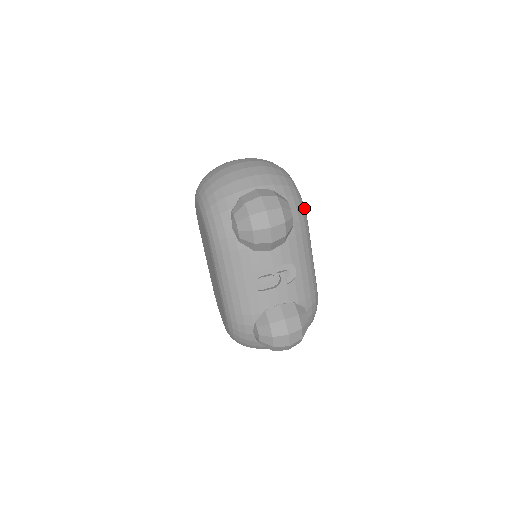
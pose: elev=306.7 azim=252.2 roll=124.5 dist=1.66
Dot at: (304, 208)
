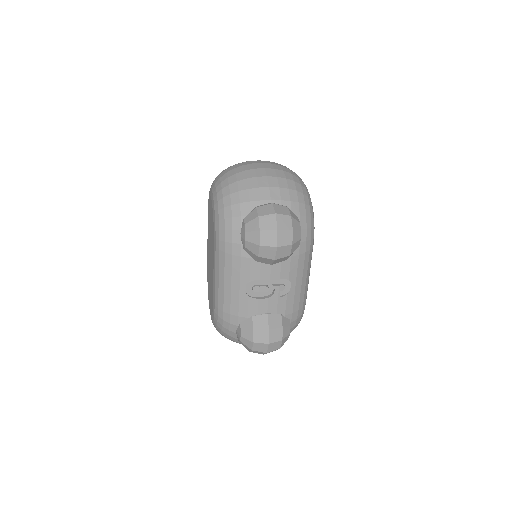
Dot at: (314, 228)
